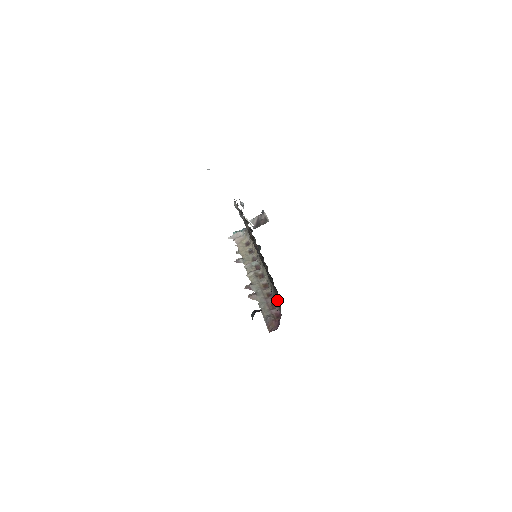
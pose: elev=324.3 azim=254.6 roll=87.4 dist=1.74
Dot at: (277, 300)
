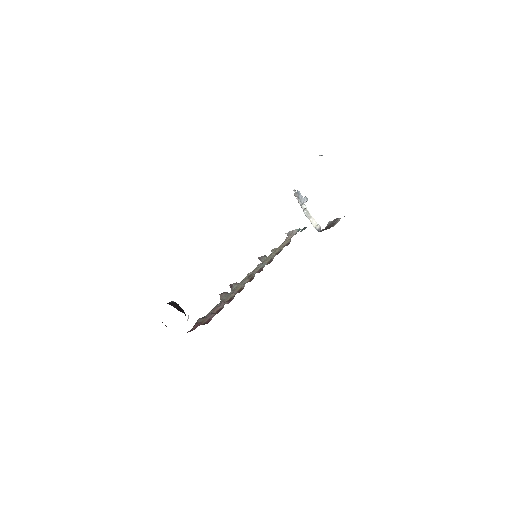
Dot at: occluded
